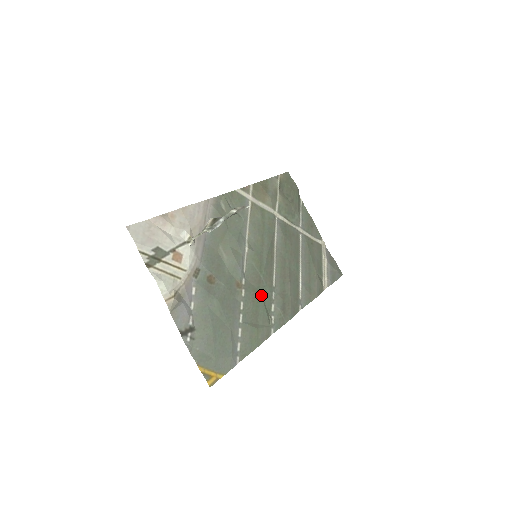
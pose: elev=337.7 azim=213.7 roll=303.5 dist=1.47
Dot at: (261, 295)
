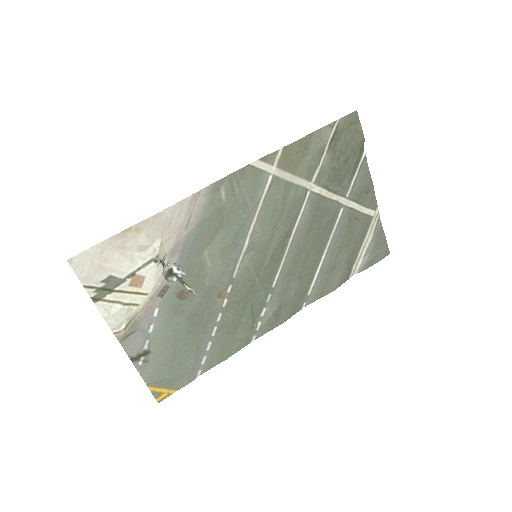
Dot at: (250, 302)
